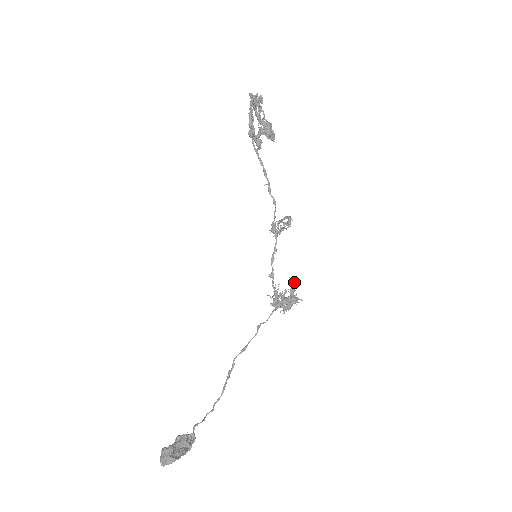
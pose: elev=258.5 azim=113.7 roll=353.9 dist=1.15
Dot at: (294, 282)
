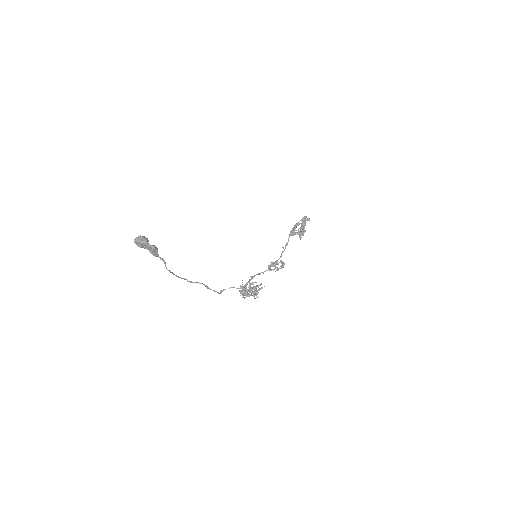
Dot at: (262, 287)
